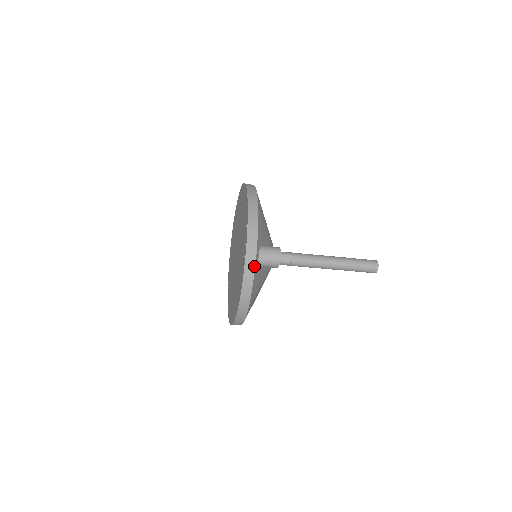
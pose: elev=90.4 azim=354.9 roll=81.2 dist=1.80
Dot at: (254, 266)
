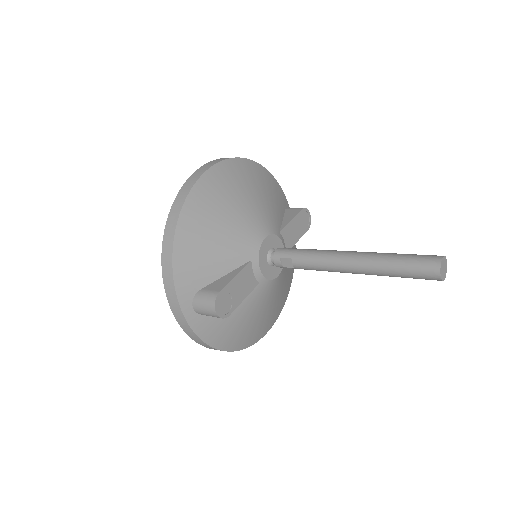
Dot at: (188, 325)
